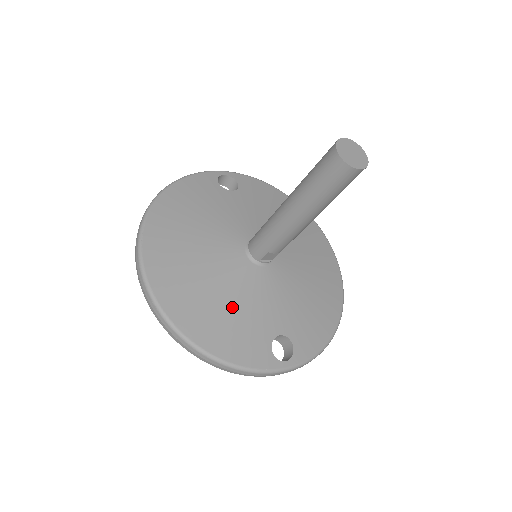
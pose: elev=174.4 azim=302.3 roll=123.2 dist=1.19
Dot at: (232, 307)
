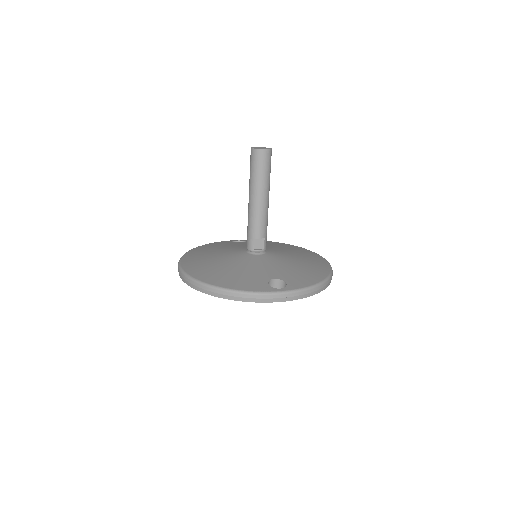
Dot at: (237, 270)
